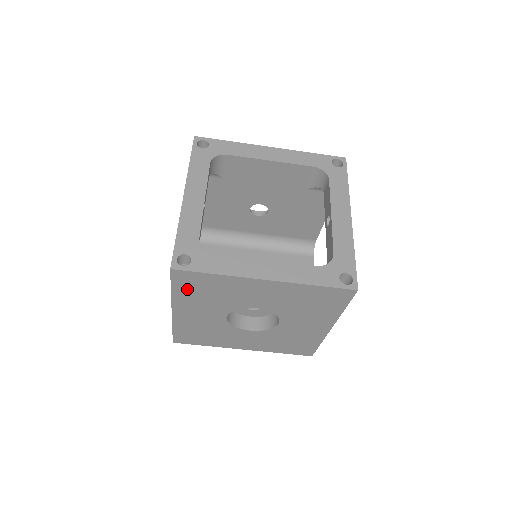
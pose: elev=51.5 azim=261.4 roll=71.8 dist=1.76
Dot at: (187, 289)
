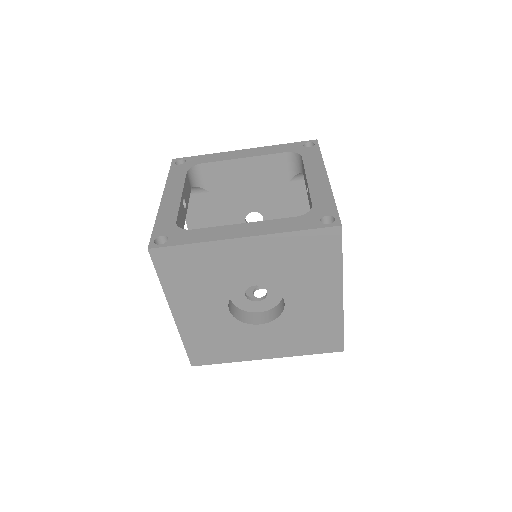
Dot at: (174, 275)
